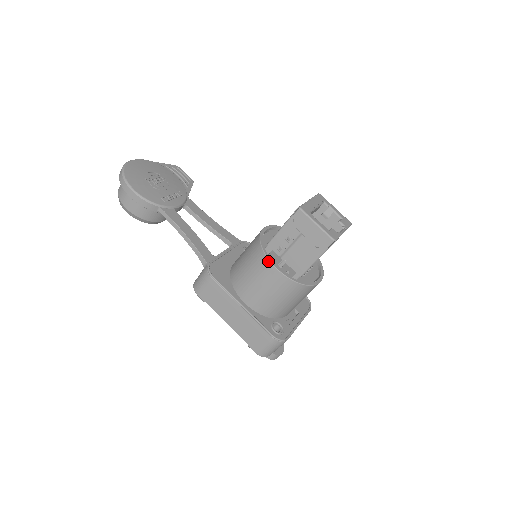
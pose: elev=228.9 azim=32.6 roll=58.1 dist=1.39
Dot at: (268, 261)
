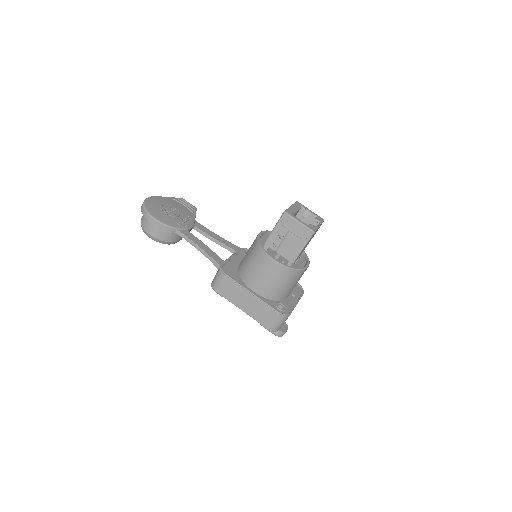
Dot at: (267, 255)
